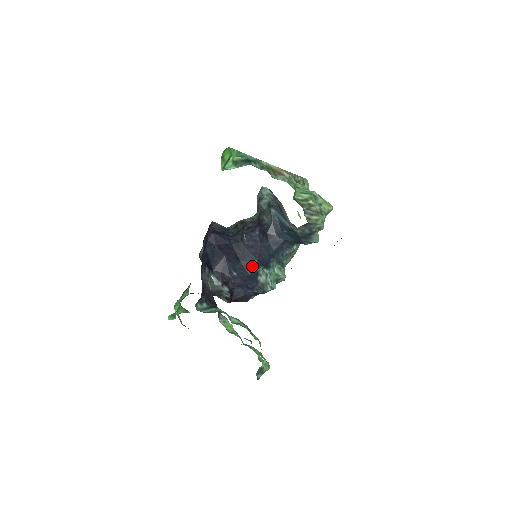
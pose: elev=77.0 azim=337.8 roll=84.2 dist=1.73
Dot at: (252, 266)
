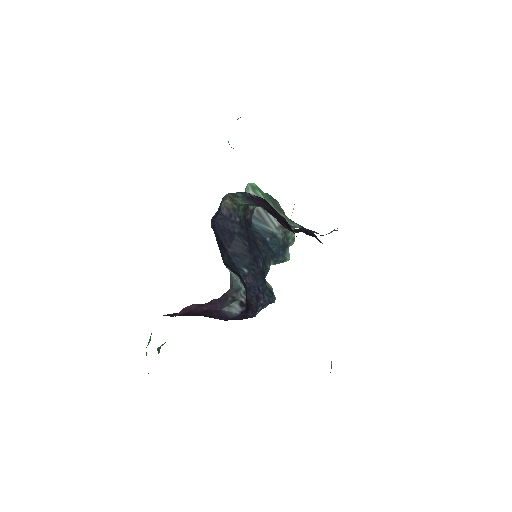
Dot at: (260, 262)
